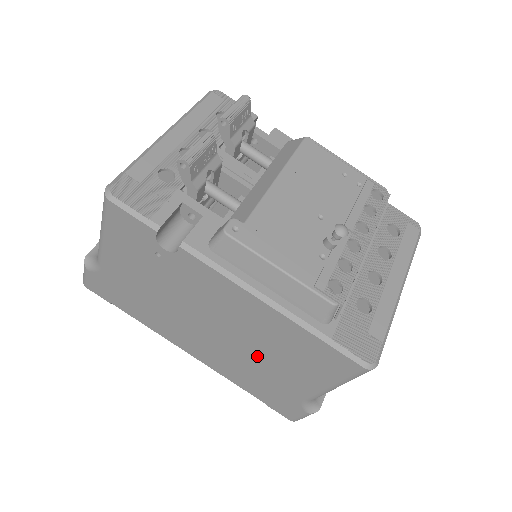
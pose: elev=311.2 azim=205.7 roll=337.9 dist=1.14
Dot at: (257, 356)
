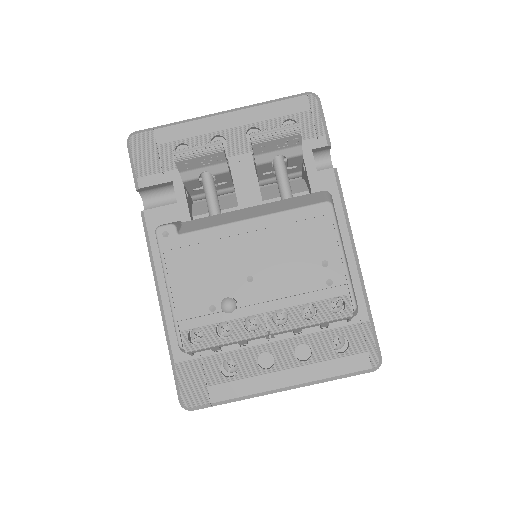
Dot at: occluded
